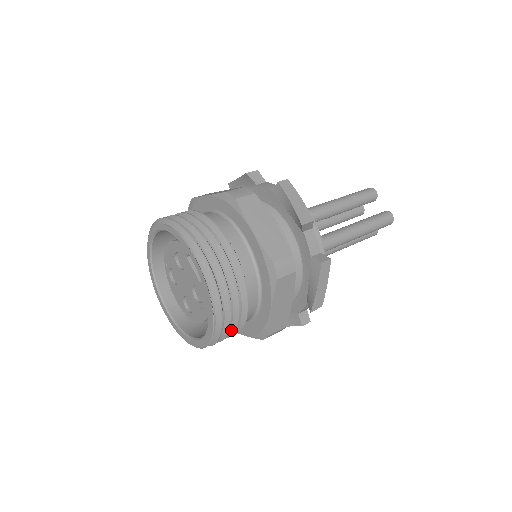
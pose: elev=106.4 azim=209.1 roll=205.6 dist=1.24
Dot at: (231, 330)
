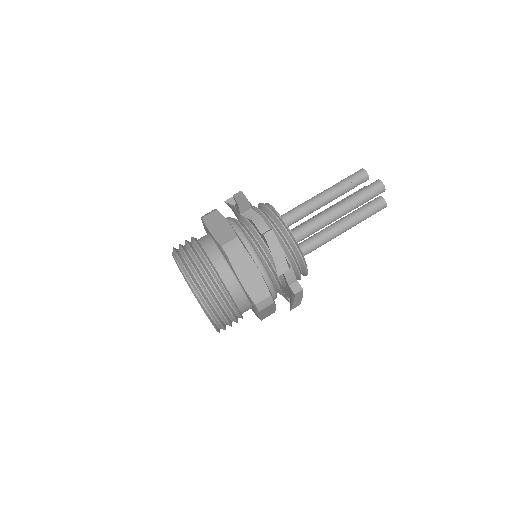
Dot at: (225, 308)
